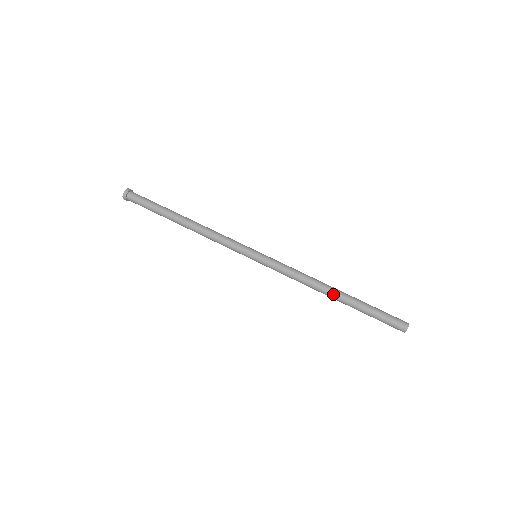
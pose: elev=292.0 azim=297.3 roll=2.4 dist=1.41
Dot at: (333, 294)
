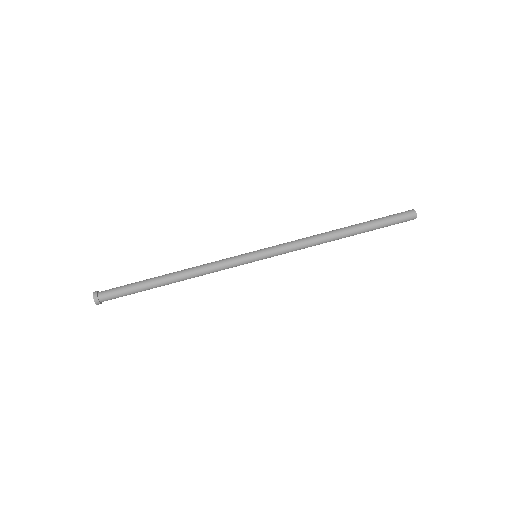
Dot at: (342, 235)
